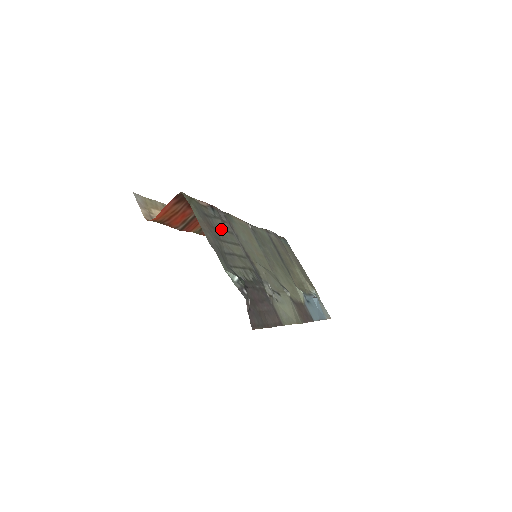
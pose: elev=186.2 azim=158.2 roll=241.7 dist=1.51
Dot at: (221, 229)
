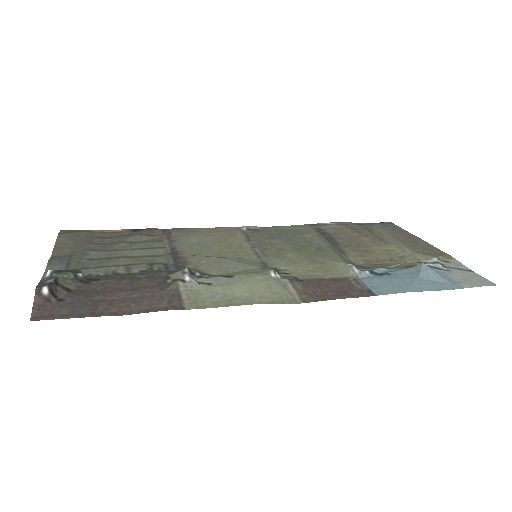
Dot at: (124, 242)
